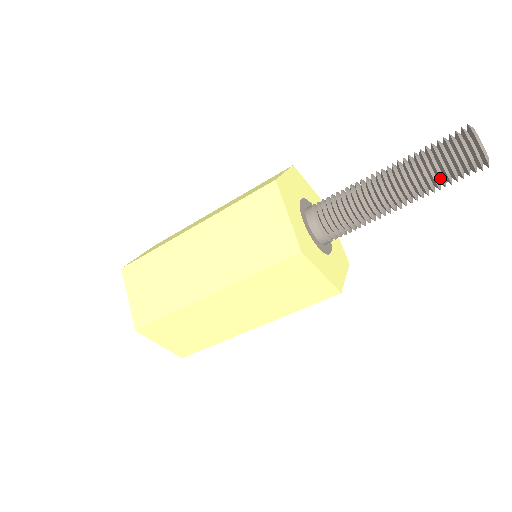
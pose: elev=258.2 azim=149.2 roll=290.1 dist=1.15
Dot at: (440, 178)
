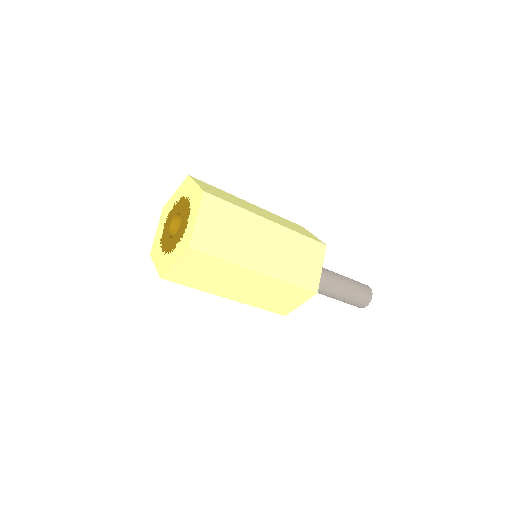
Dot at: (353, 300)
